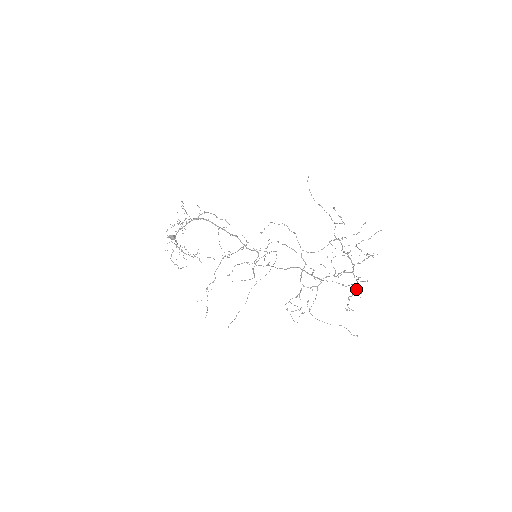
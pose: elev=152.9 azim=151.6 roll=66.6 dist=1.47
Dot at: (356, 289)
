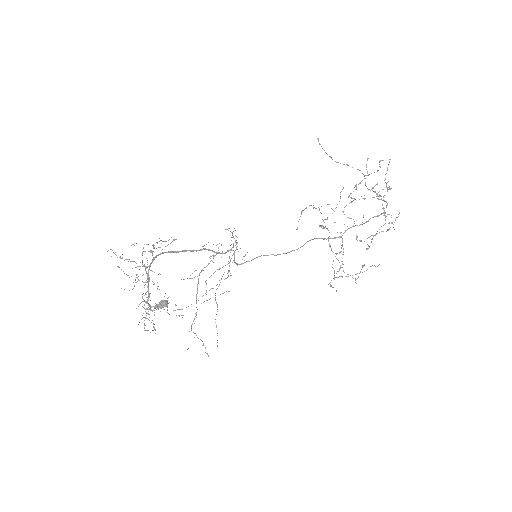
Dot at: occluded
